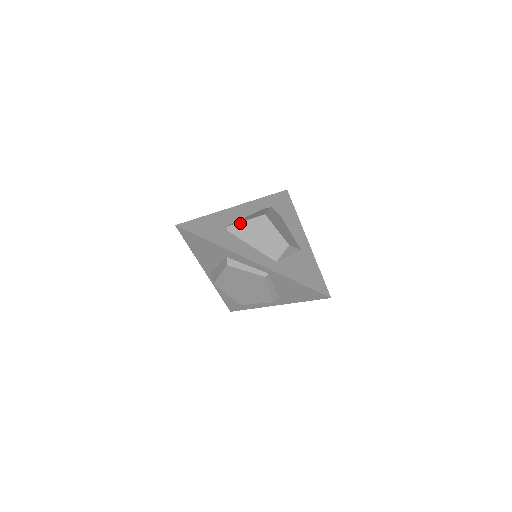
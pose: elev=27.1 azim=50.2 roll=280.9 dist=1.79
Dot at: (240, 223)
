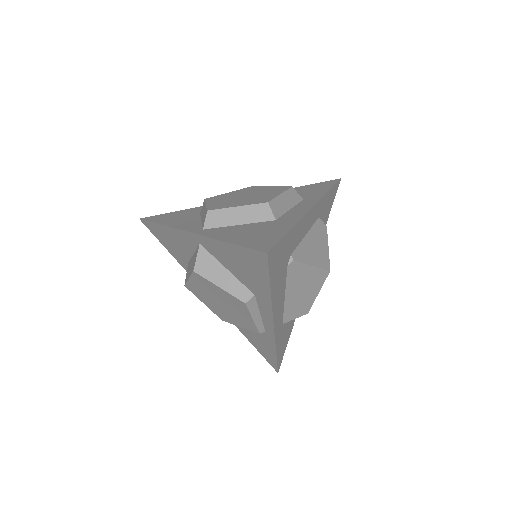
Dot at: (306, 265)
